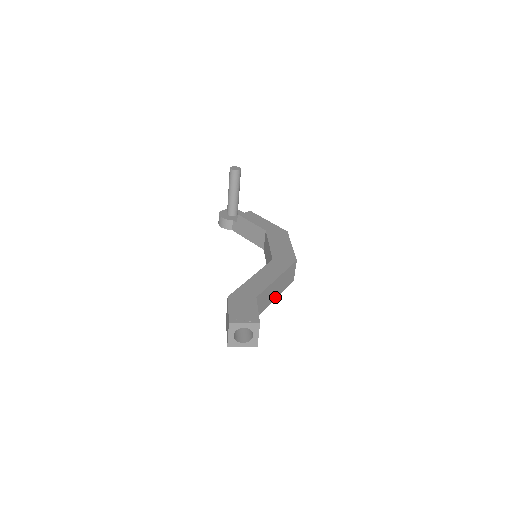
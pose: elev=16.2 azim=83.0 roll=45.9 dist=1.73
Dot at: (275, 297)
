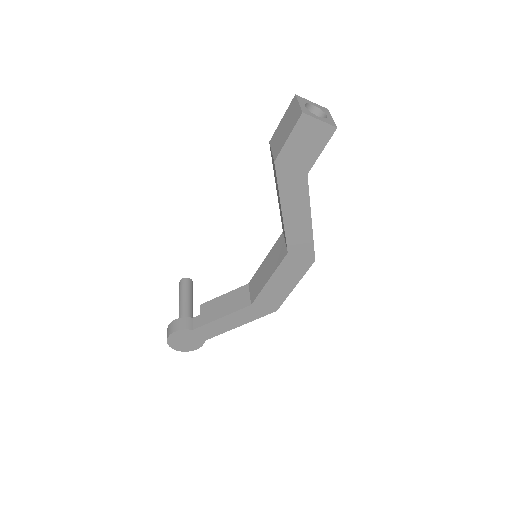
Dot at: (310, 219)
